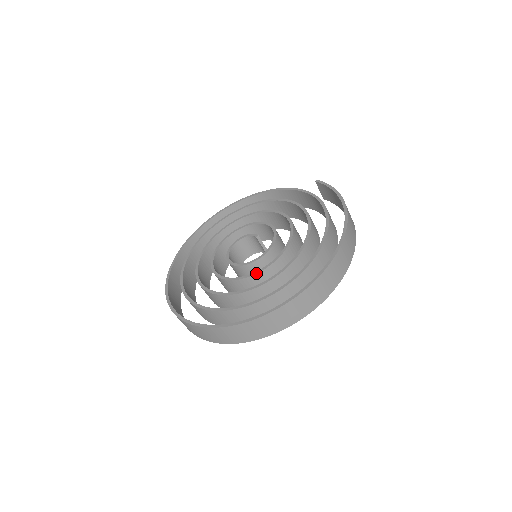
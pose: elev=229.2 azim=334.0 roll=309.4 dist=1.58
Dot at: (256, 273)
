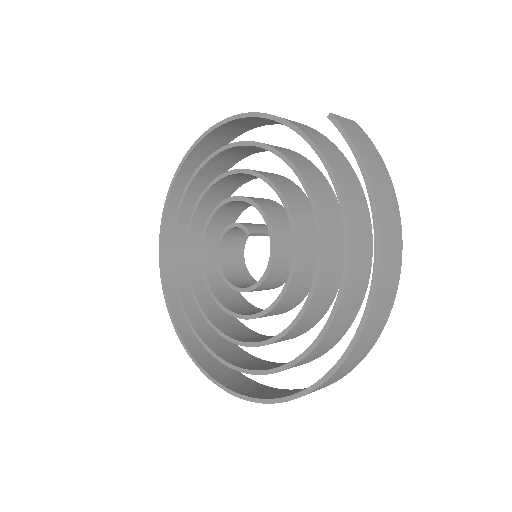
Dot at: (254, 318)
